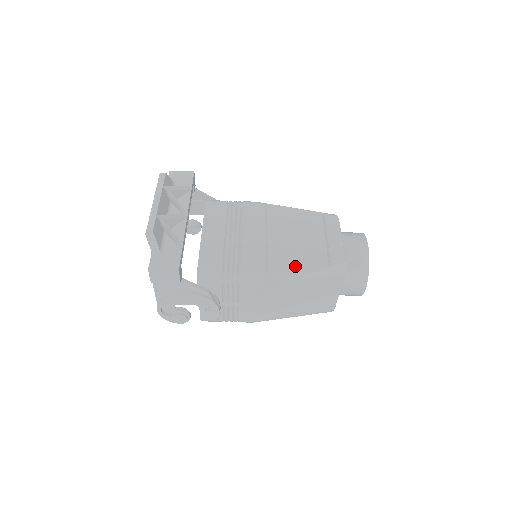
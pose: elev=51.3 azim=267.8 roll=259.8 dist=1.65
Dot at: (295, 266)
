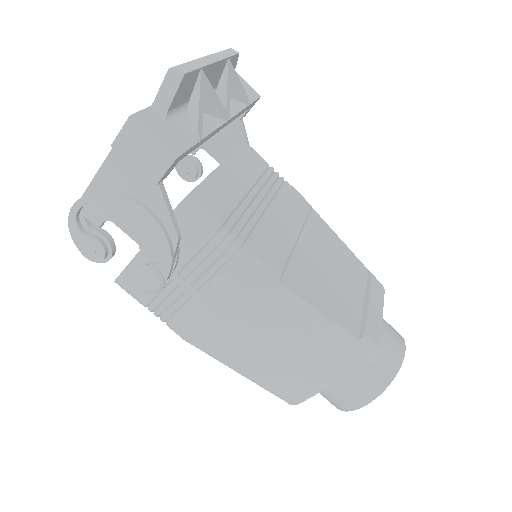
Dot at: (318, 302)
